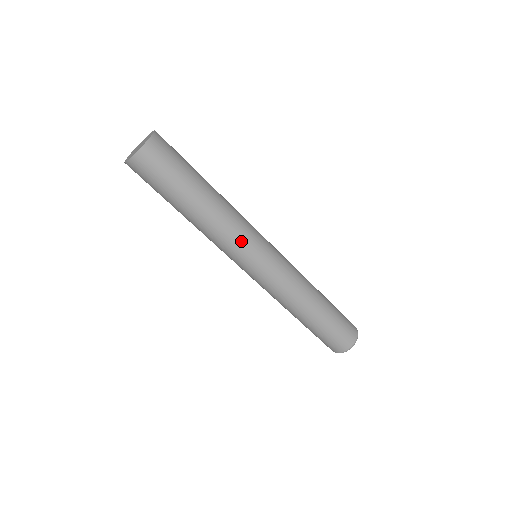
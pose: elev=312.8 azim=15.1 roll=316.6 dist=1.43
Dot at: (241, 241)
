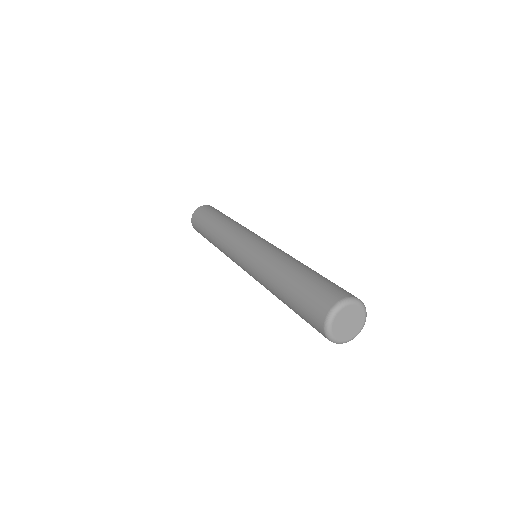
Dot at: (233, 236)
